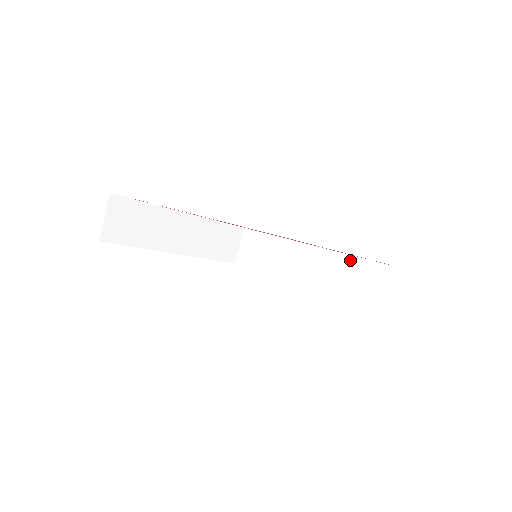
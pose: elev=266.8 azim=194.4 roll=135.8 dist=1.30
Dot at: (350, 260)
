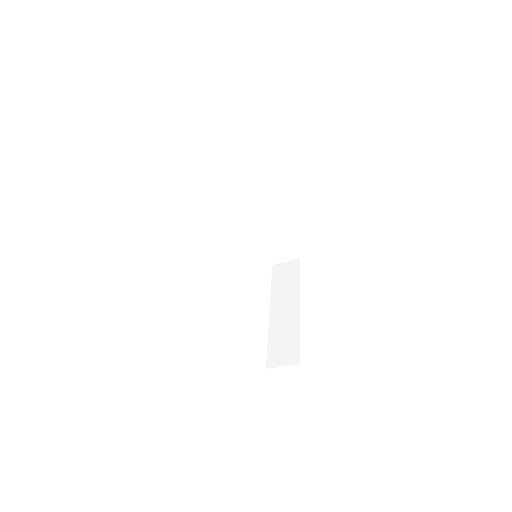
Dot at: (283, 230)
